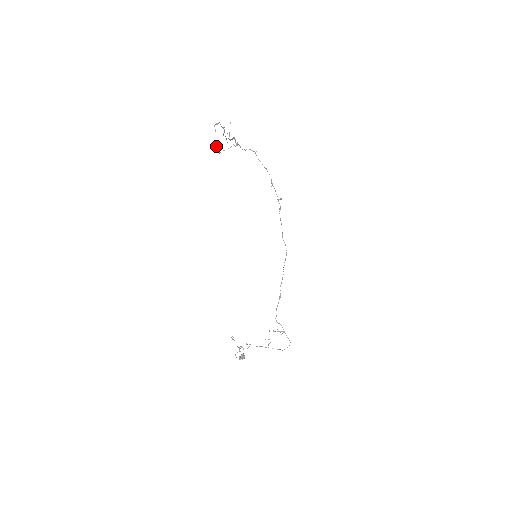
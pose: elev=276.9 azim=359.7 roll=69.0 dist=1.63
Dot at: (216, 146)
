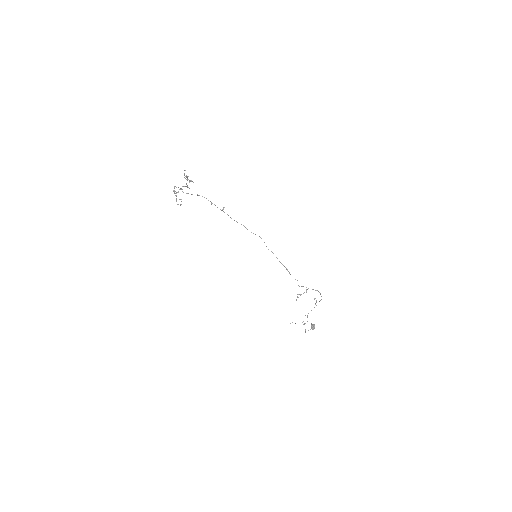
Dot at: occluded
